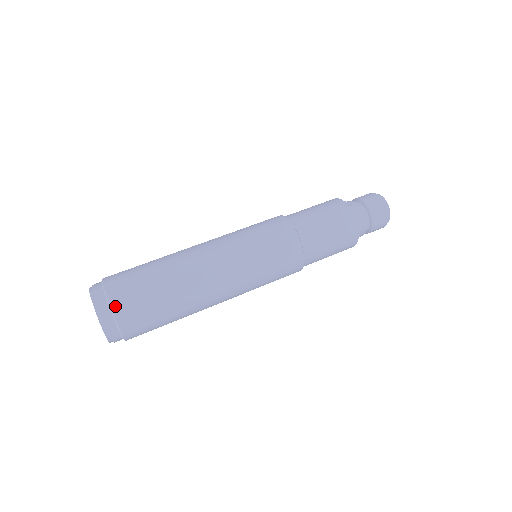
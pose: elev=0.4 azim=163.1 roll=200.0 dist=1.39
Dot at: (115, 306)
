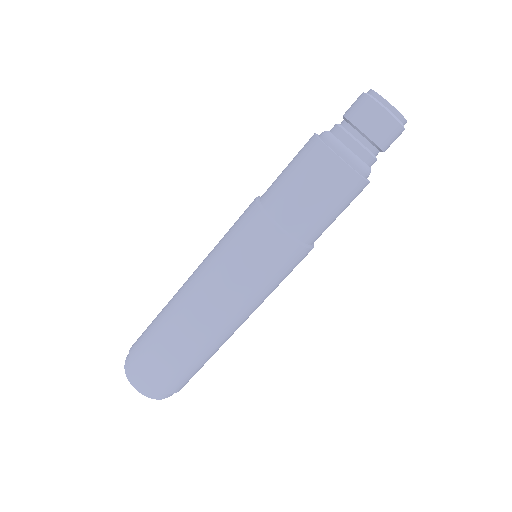
Dot at: (132, 361)
